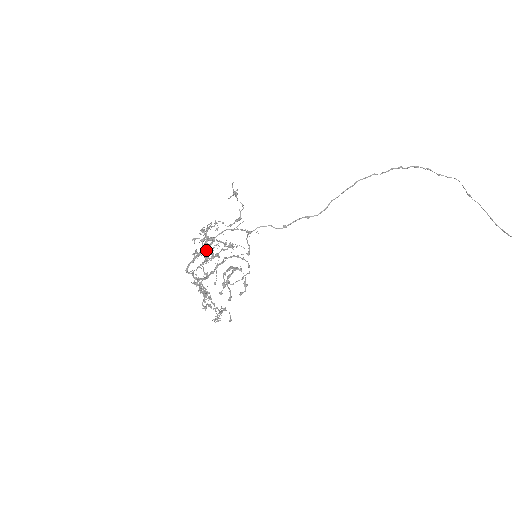
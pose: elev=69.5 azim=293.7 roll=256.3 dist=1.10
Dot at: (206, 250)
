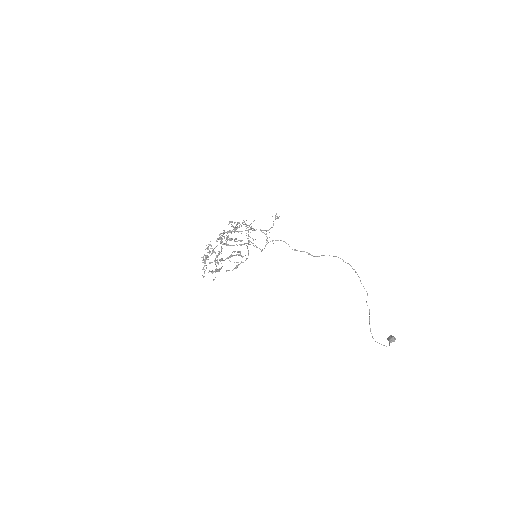
Dot at: occluded
